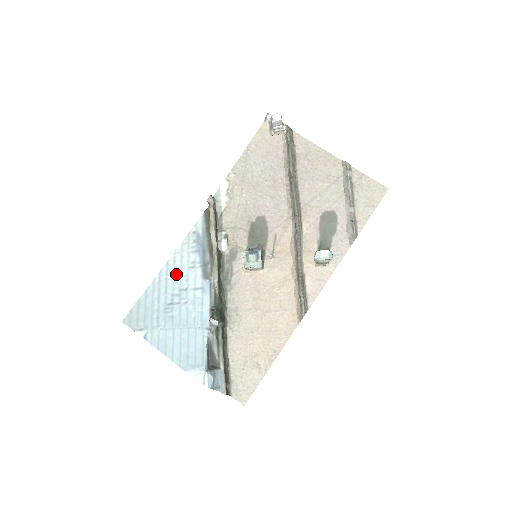
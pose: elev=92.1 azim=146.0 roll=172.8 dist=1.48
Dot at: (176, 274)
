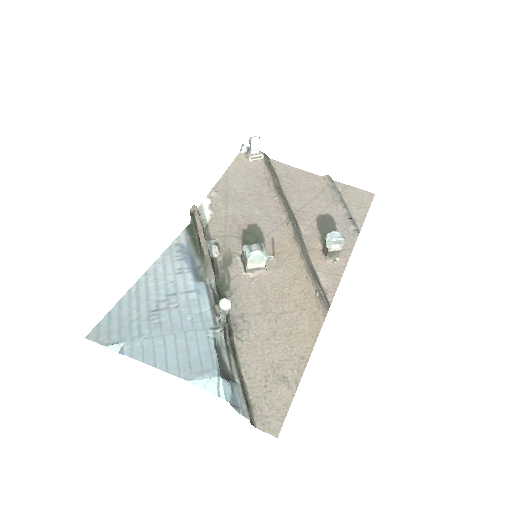
Dot at: (159, 281)
